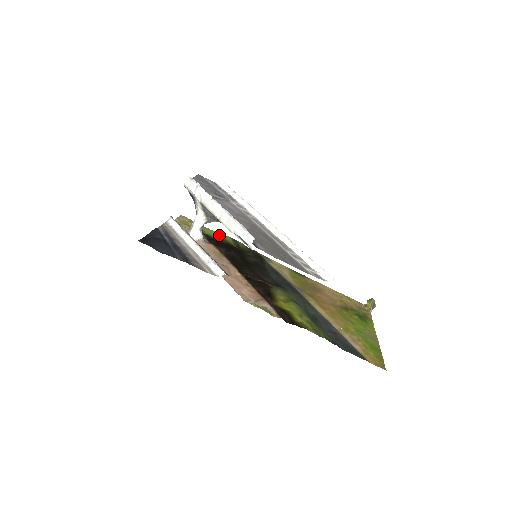
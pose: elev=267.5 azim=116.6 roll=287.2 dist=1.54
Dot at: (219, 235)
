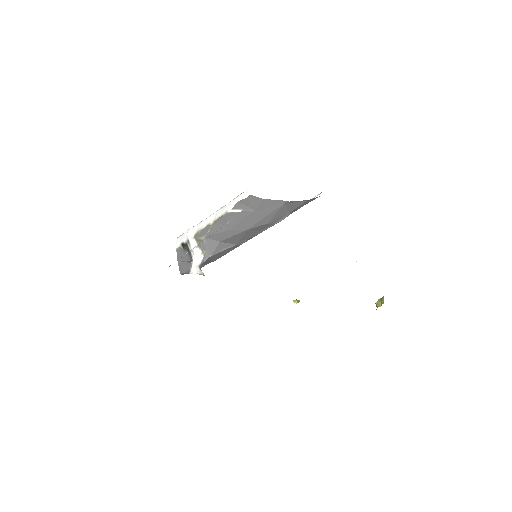
Dot at: occluded
